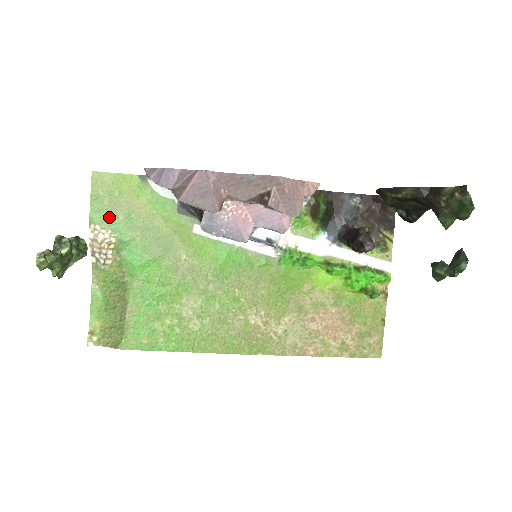
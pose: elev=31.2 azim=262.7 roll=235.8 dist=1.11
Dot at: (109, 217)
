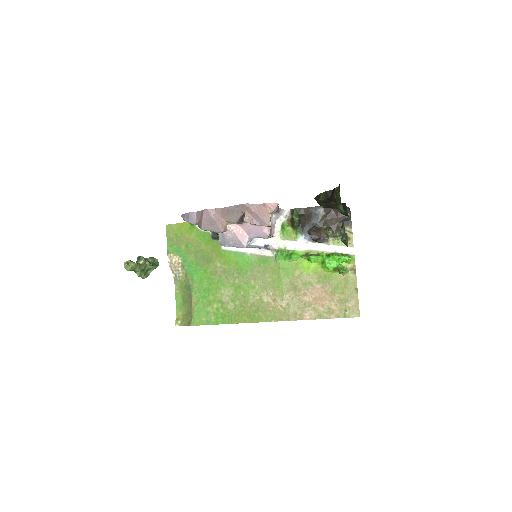
Dot at: (177, 248)
